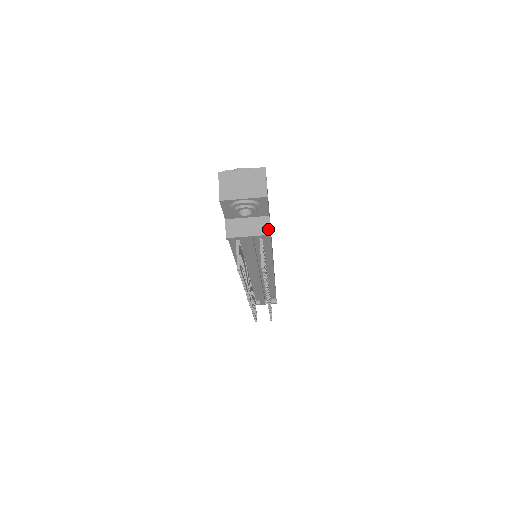
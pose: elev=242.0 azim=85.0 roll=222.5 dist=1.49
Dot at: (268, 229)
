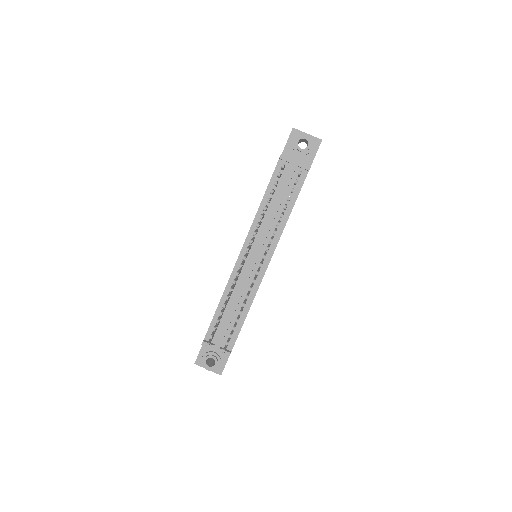
Dot at: (309, 166)
